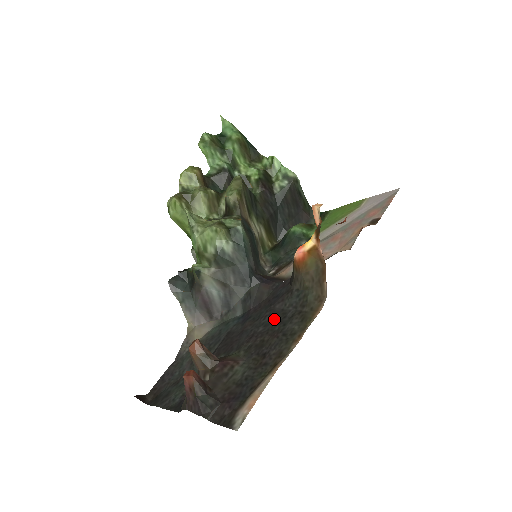
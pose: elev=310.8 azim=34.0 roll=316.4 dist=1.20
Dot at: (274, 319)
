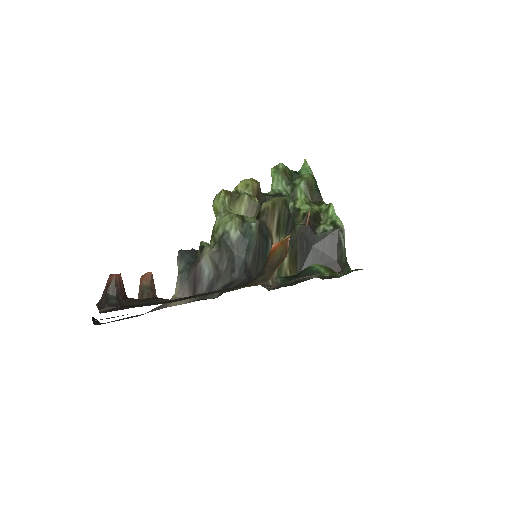
Dot at: (223, 289)
